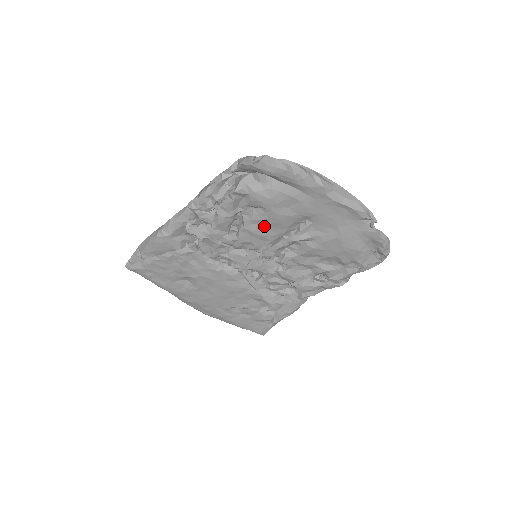
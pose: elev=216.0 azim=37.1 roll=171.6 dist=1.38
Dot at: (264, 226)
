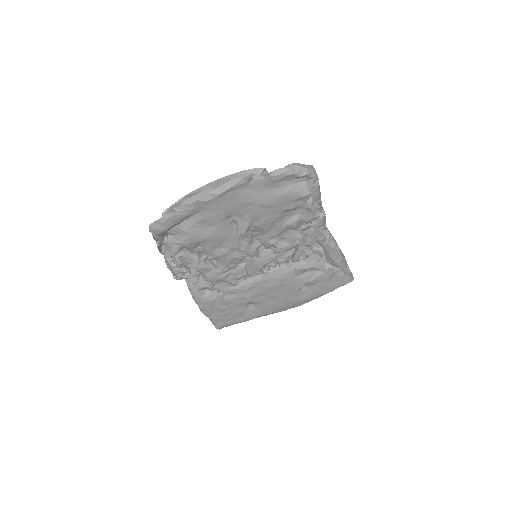
Dot at: (219, 246)
